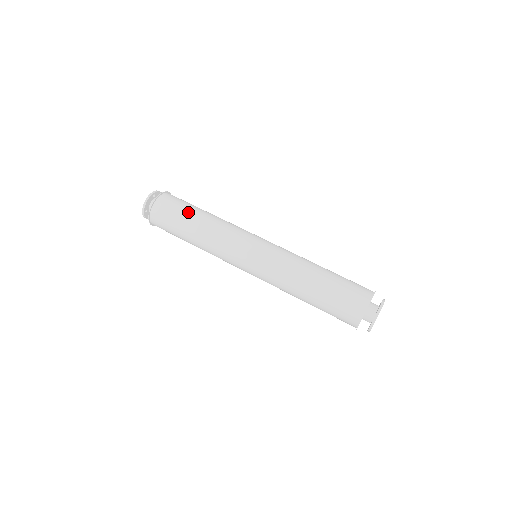
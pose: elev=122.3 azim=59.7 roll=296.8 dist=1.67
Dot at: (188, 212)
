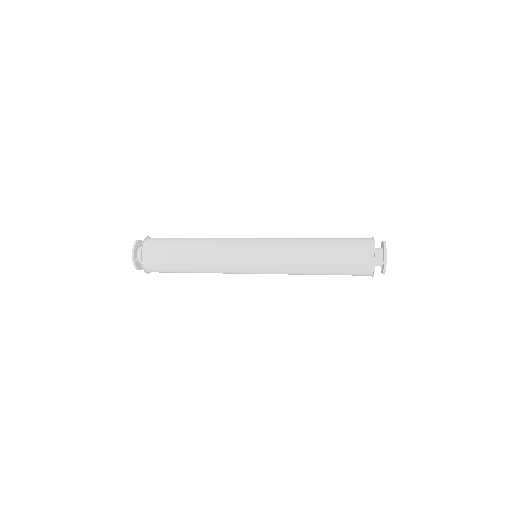
Dot at: (178, 242)
